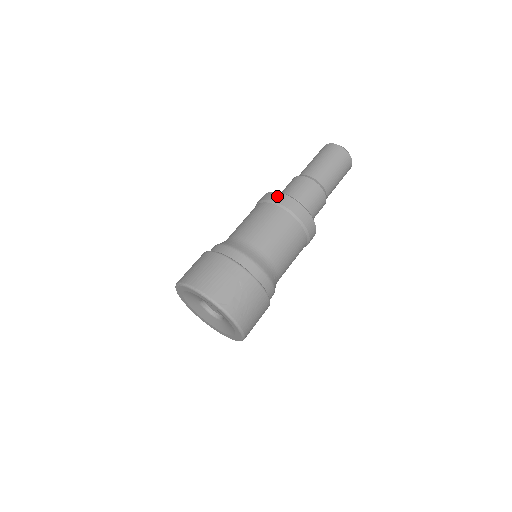
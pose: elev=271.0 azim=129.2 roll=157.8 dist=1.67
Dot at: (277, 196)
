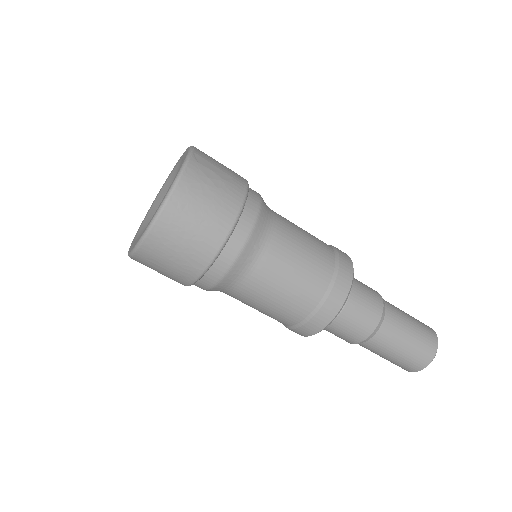
Dot at: occluded
